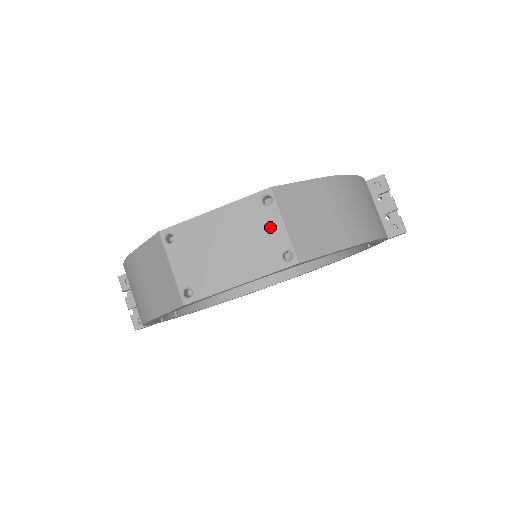
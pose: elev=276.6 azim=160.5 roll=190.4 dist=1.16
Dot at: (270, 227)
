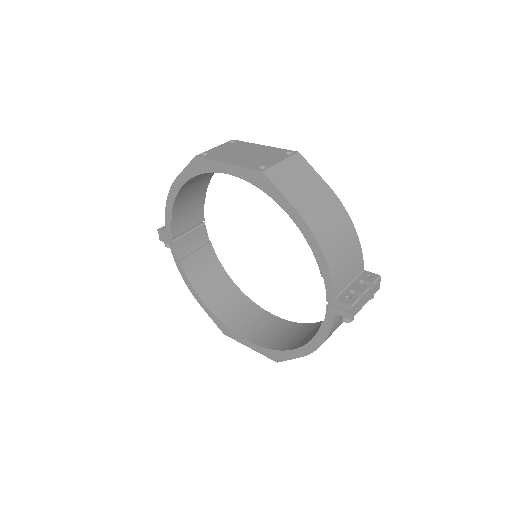
Dot at: (274, 159)
